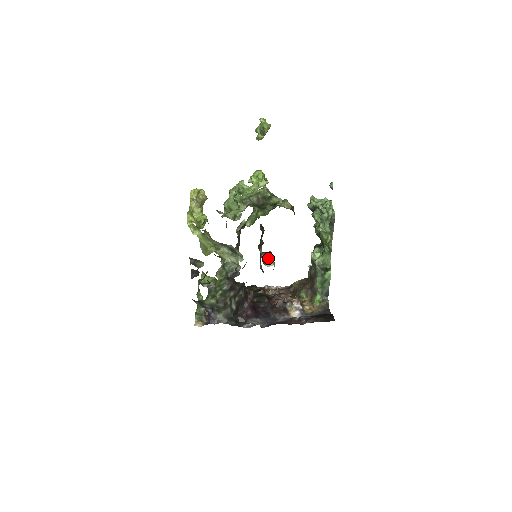
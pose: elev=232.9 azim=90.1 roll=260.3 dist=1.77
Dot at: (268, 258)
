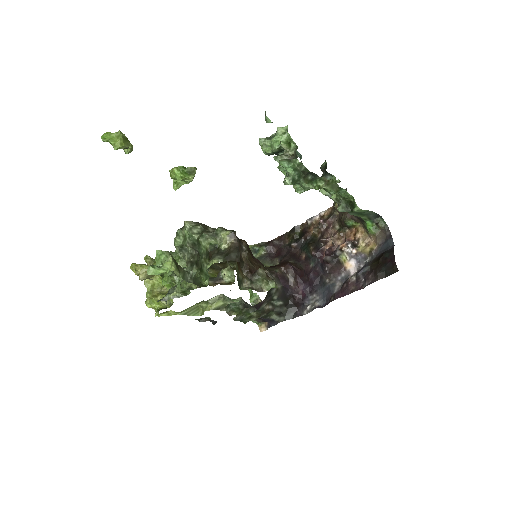
Dot at: (262, 279)
